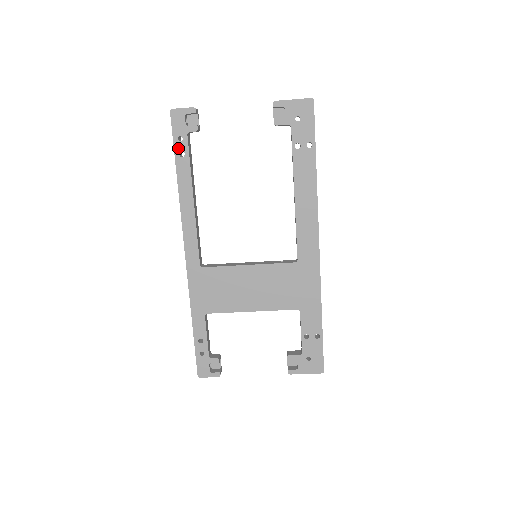
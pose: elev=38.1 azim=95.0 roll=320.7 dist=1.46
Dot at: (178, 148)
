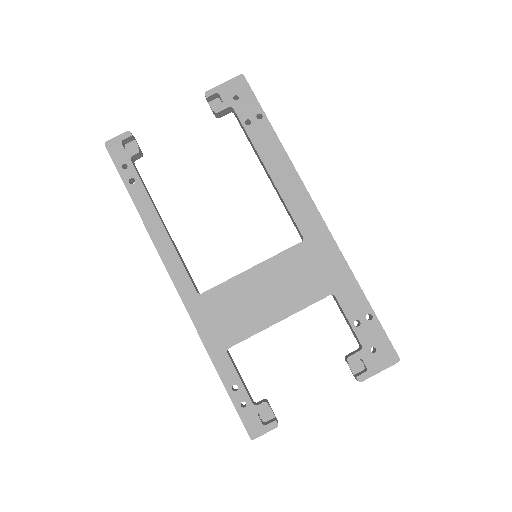
Dot at: (126, 177)
